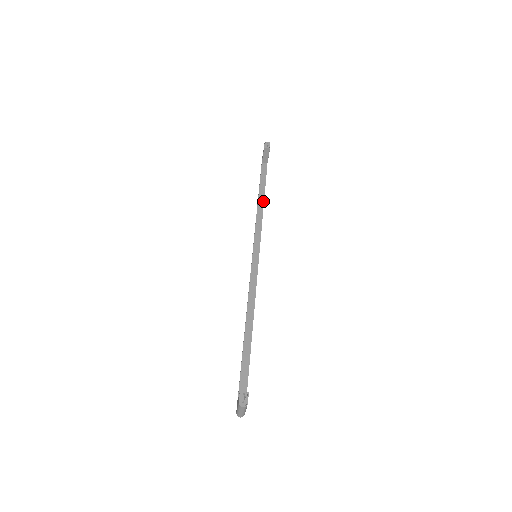
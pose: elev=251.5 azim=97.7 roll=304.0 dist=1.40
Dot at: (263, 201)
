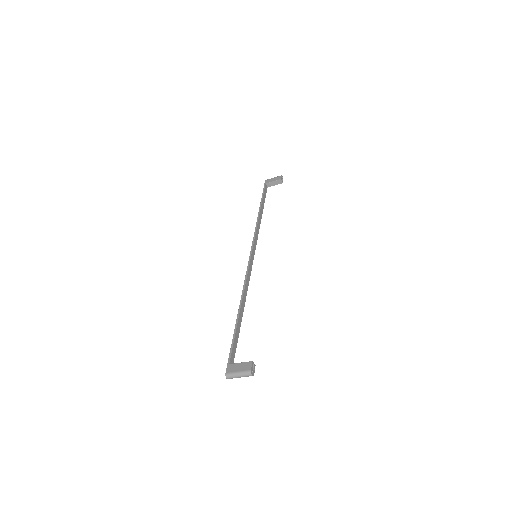
Dot at: occluded
